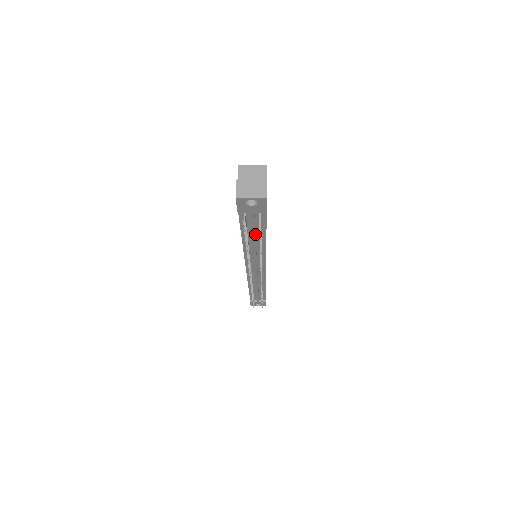
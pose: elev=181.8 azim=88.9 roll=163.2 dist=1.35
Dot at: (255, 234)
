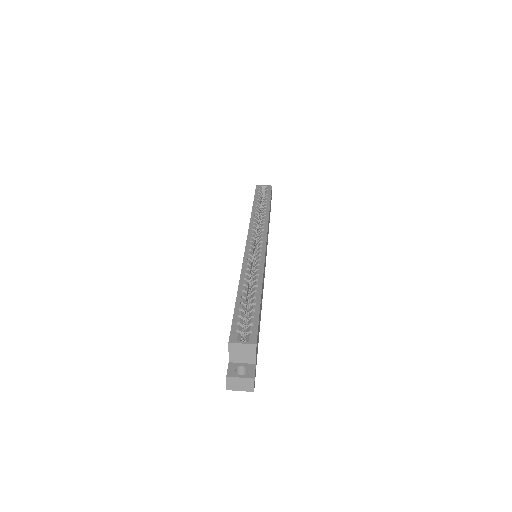
Dot at: occluded
